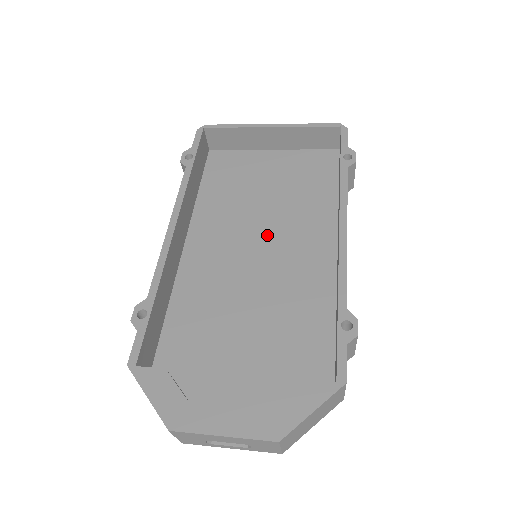
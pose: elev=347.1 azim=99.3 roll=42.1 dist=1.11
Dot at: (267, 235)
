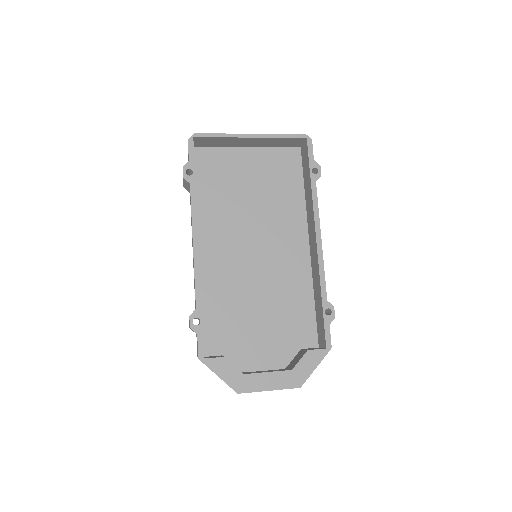
Dot at: (259, 235)
